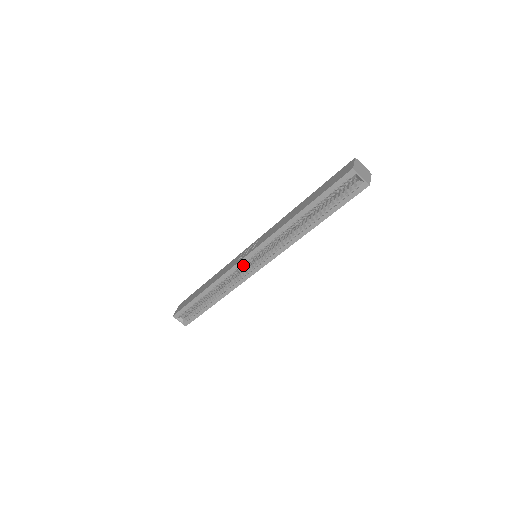
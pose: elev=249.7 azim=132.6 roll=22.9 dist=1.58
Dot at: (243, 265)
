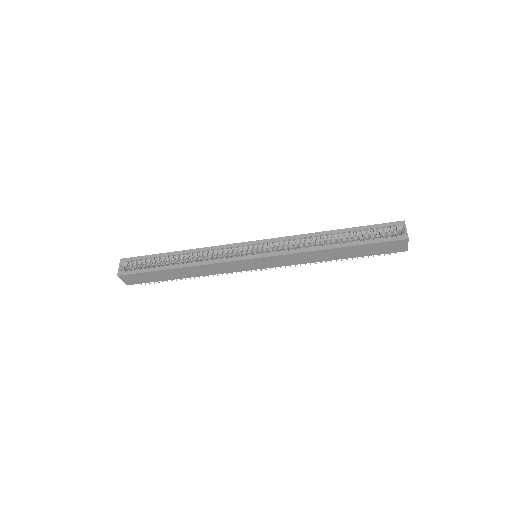
Dot at: (242, 248)
